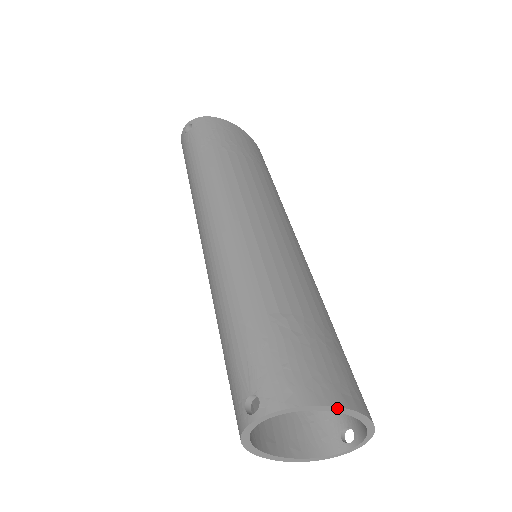
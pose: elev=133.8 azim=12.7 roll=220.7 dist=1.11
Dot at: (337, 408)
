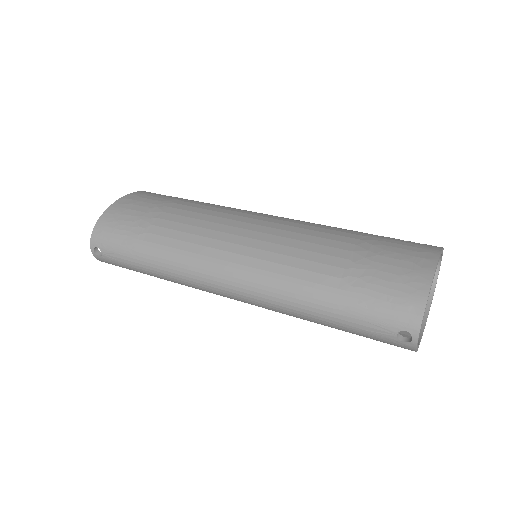
Dot at: (433, 278)
